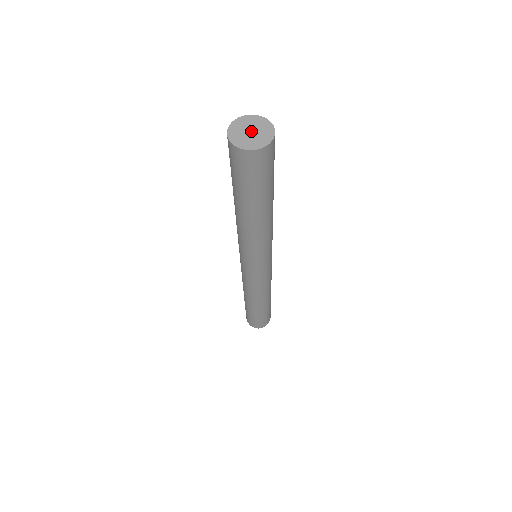
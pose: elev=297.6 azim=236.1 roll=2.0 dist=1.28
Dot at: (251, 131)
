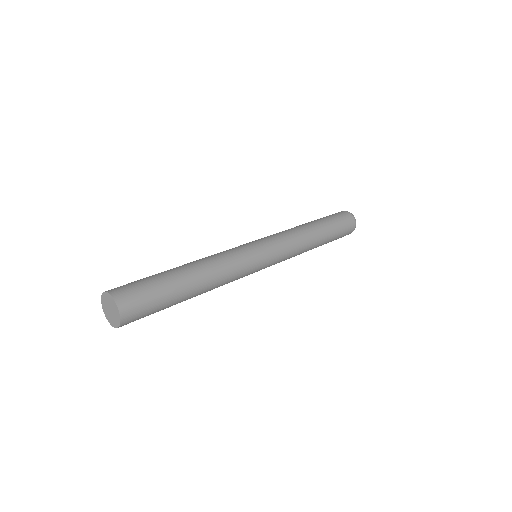
Dot at: (110, 309)
